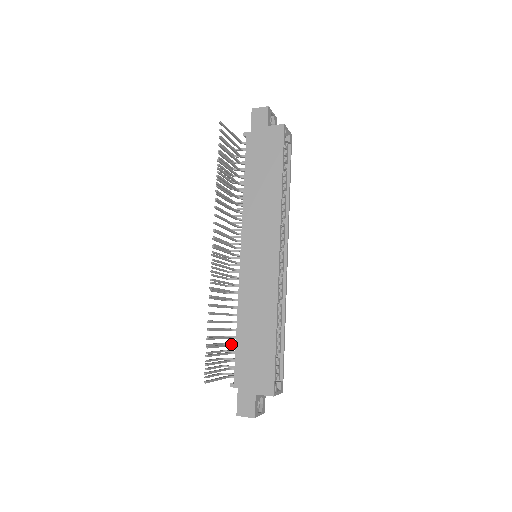
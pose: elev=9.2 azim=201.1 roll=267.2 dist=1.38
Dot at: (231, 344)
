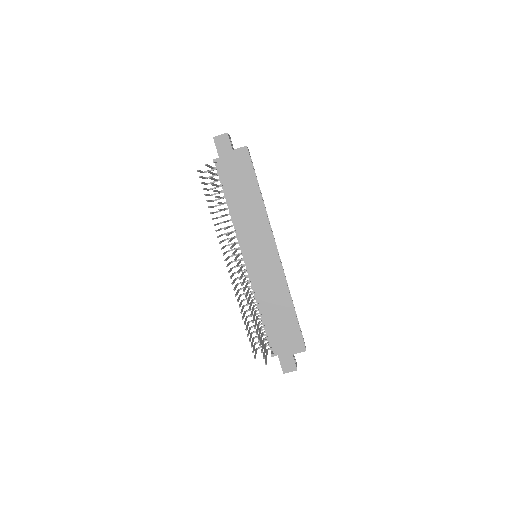
Dot at: (261, 327)
